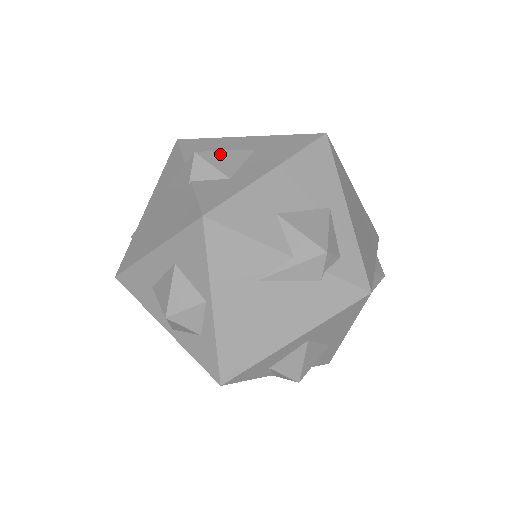
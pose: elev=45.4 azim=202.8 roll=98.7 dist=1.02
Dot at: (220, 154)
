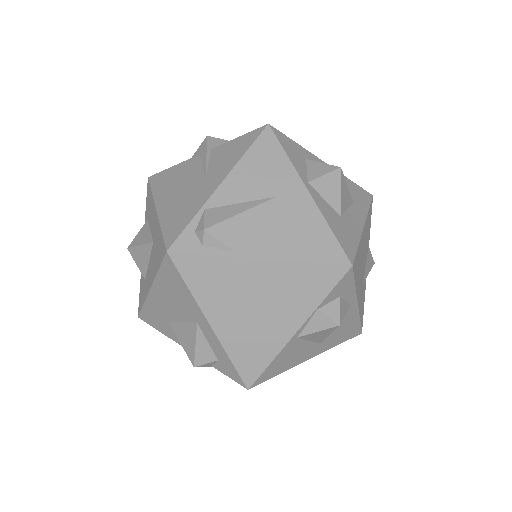
Dot at: (137, 250)
